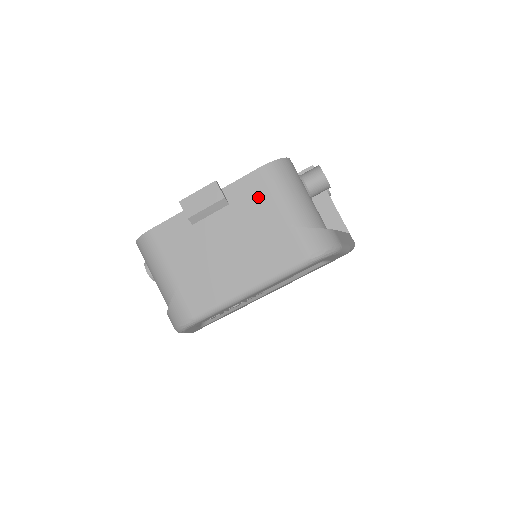
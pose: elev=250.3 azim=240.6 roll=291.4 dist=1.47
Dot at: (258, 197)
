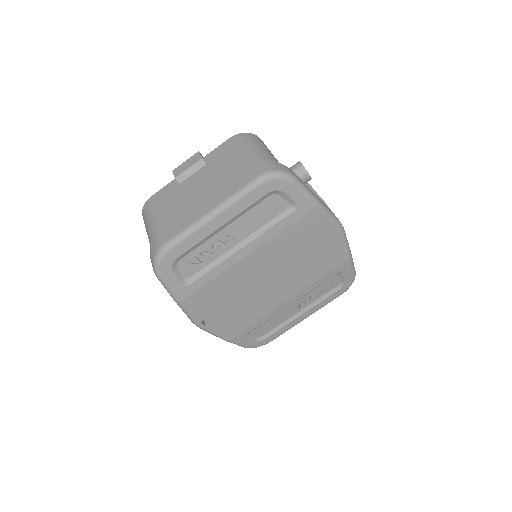
Dot at: (227, 153)
